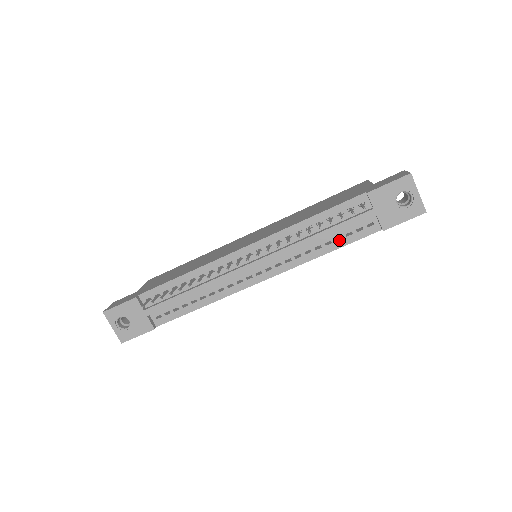
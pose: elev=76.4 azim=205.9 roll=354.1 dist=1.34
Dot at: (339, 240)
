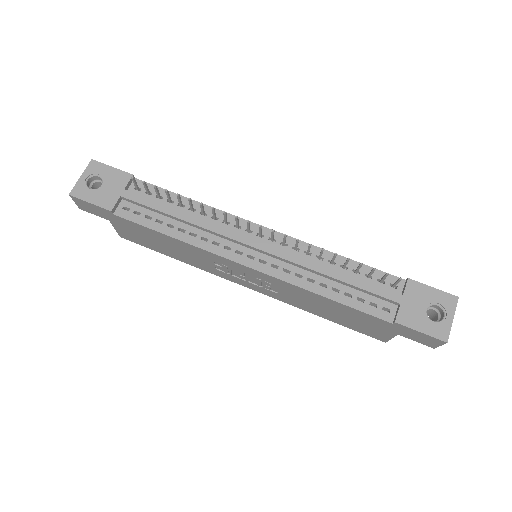
Dot at: (347, 296)
